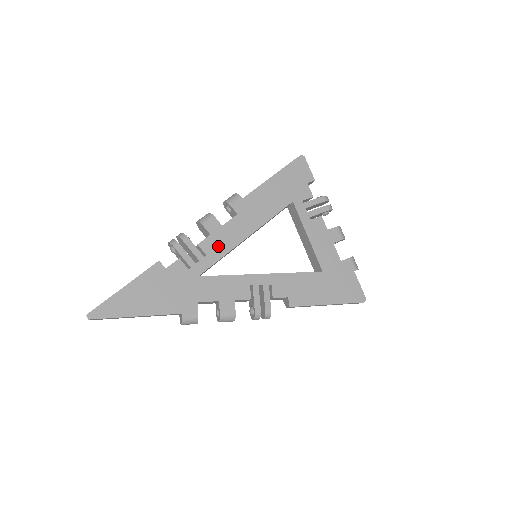
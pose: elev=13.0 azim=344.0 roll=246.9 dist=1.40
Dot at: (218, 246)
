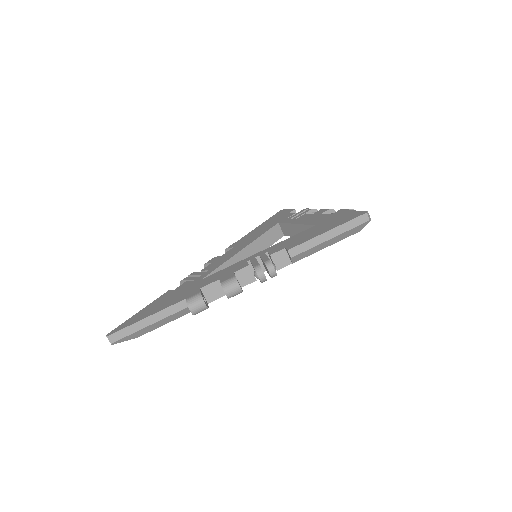
Dot at: (218, 263)
